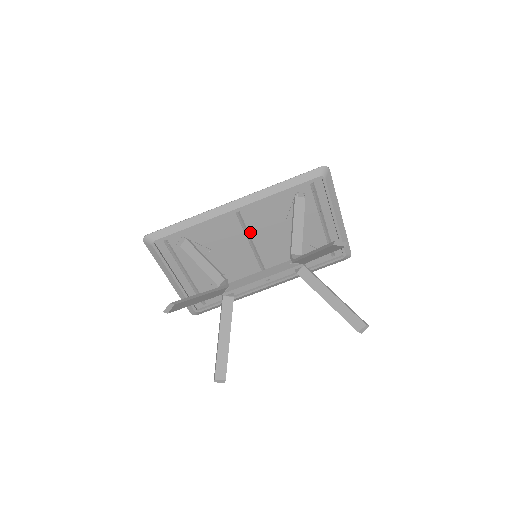
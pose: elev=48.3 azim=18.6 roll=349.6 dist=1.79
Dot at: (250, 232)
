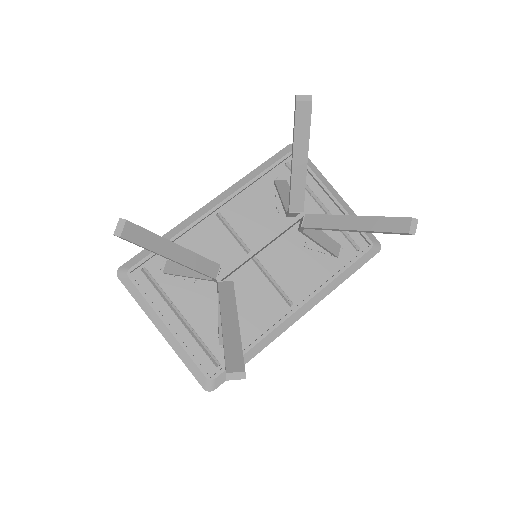
Dot at: (241, 237)
